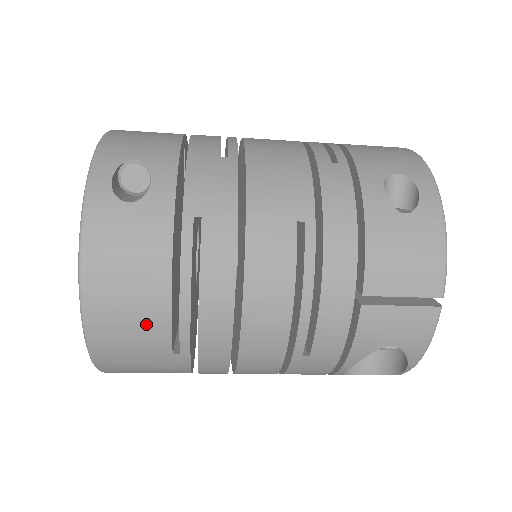
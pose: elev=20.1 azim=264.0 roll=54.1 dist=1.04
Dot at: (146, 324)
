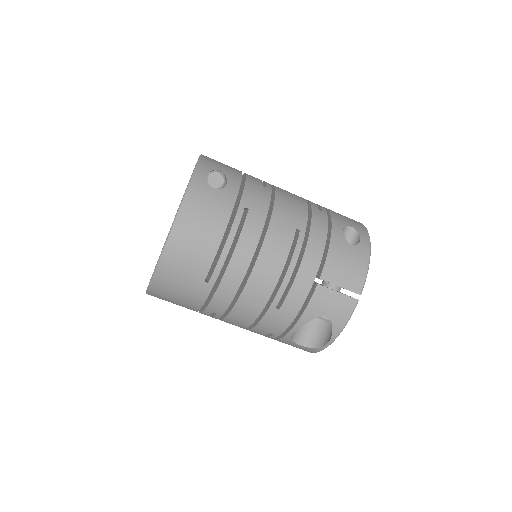
Dot at: (200, 255)
